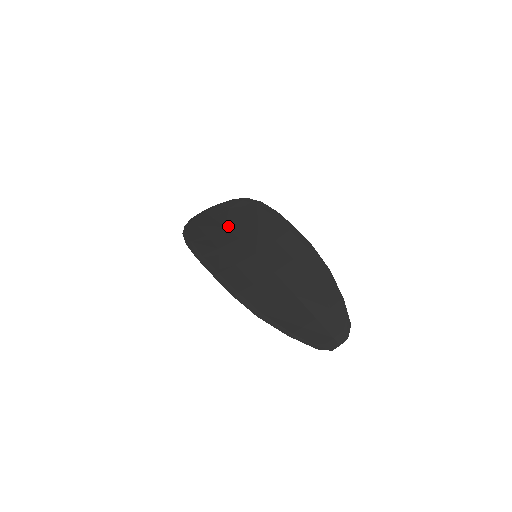
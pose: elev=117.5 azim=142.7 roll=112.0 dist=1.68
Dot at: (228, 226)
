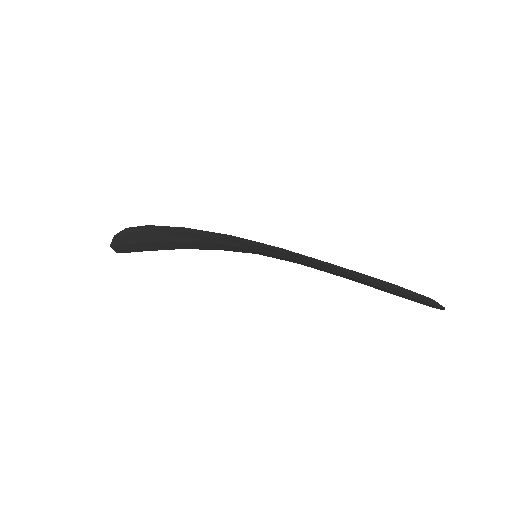
Dot at: occluded
